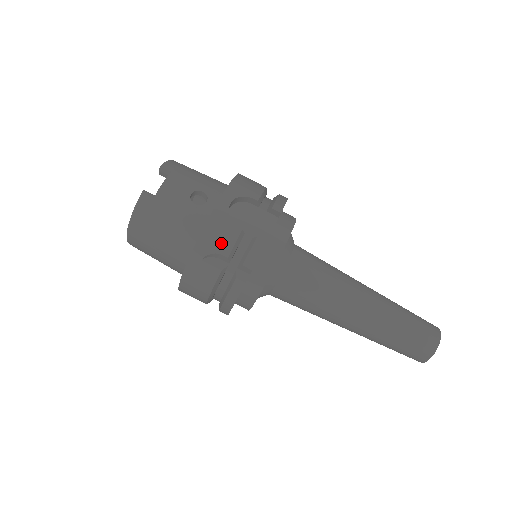
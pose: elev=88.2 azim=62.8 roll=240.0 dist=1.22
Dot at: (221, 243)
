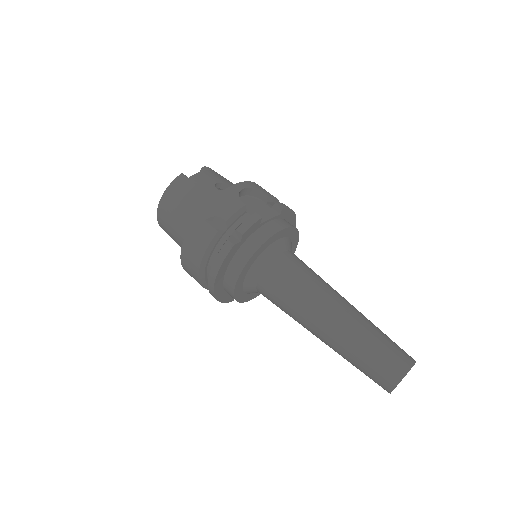
Dot at: (225, 210)
